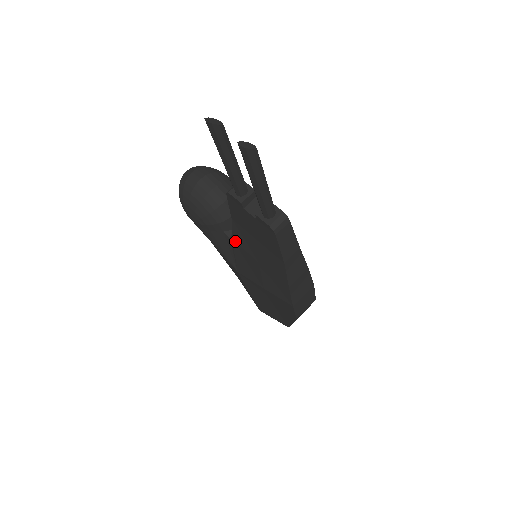
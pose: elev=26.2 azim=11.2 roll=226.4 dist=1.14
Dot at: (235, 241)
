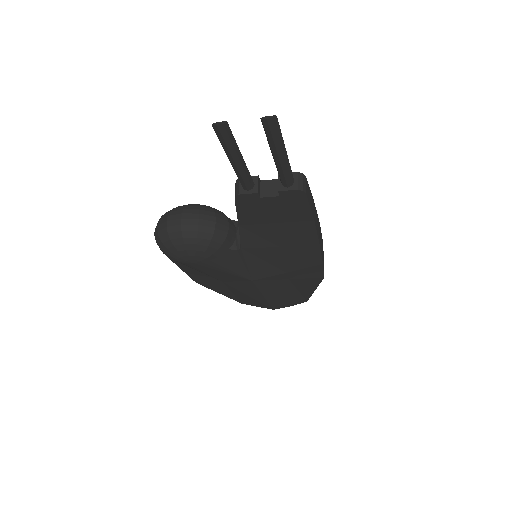
Dot at: (246, 248)
